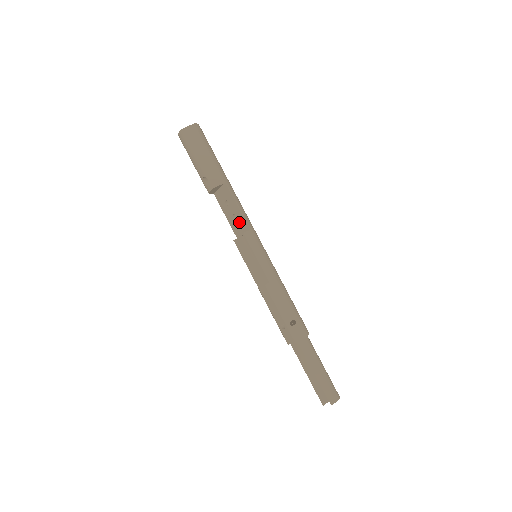
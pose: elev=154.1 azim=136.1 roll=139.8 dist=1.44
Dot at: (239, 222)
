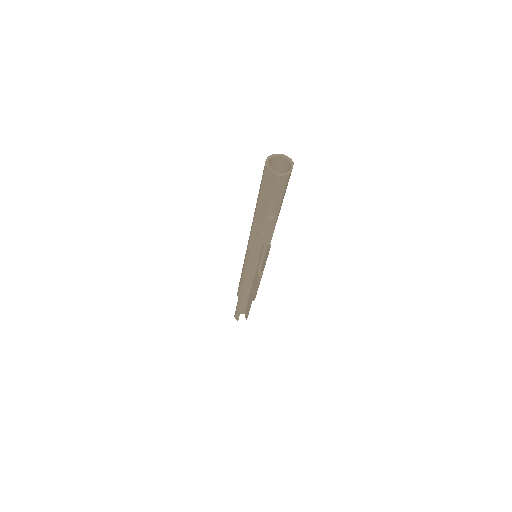
Dot at: (264, 238)
